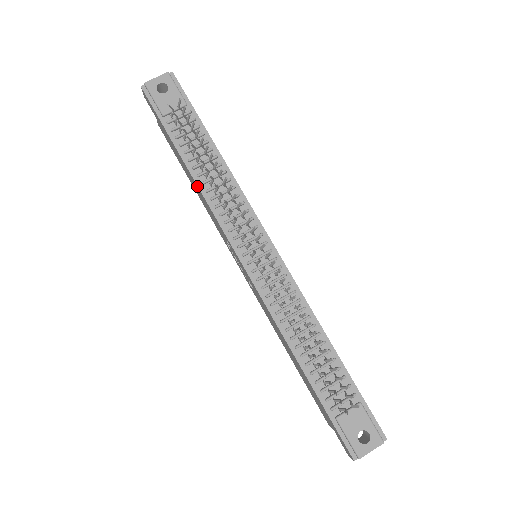
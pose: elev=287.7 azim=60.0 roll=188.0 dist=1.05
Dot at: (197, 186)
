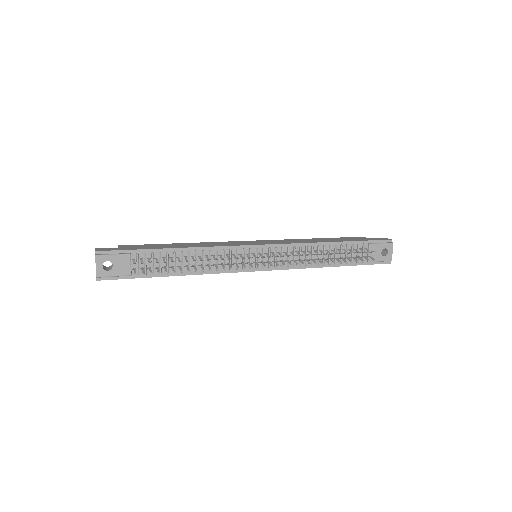
Dot at: occluded
